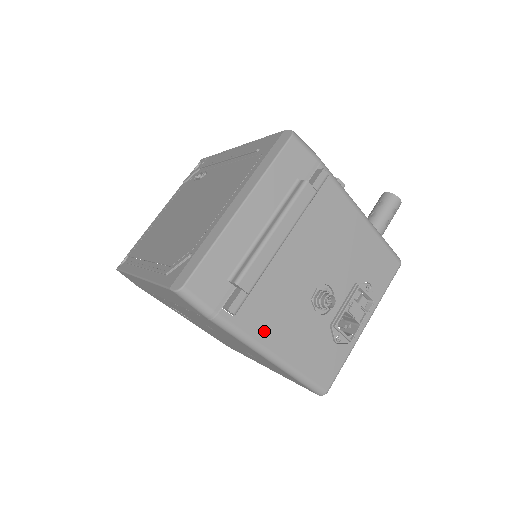
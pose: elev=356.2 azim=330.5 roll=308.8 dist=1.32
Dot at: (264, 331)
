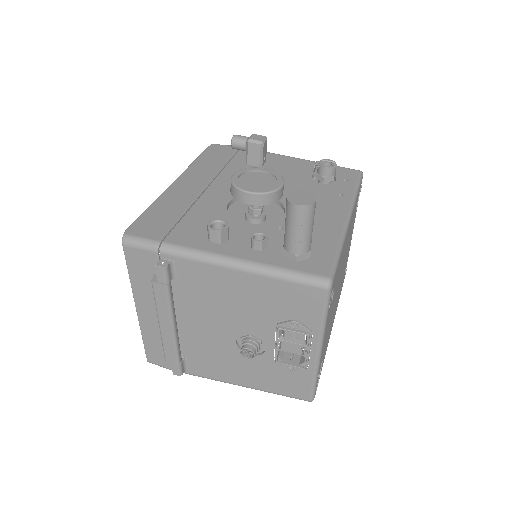
Dot at: (218, 374)
